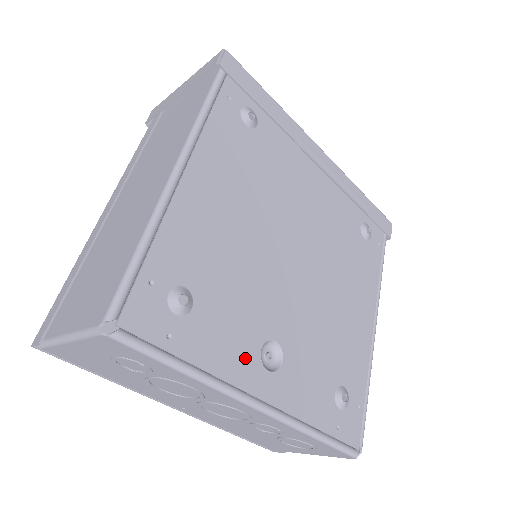
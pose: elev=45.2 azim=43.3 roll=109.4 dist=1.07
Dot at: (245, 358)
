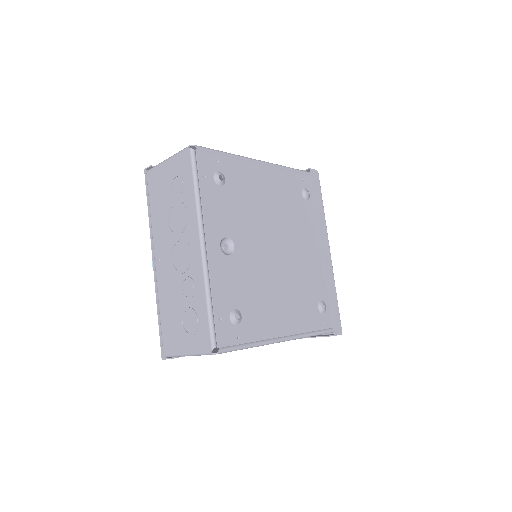
Dot at: (218, 227)
